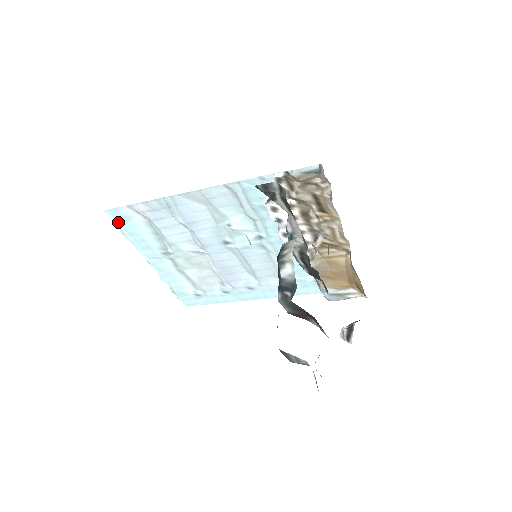
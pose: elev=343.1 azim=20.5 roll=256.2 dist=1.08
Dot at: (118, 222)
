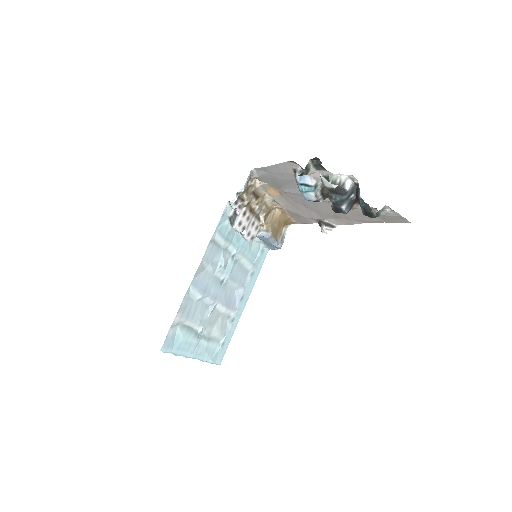
Dot at: (170, 349)
